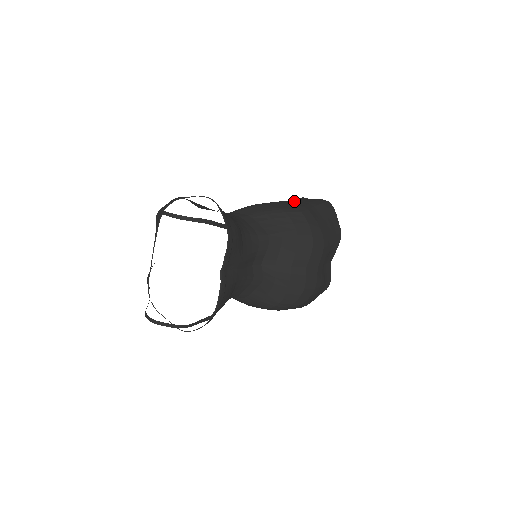
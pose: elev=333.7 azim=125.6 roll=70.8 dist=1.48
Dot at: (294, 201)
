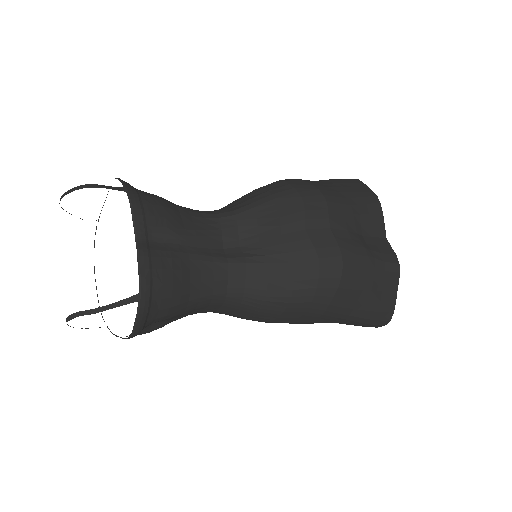
Dot at: occluded
